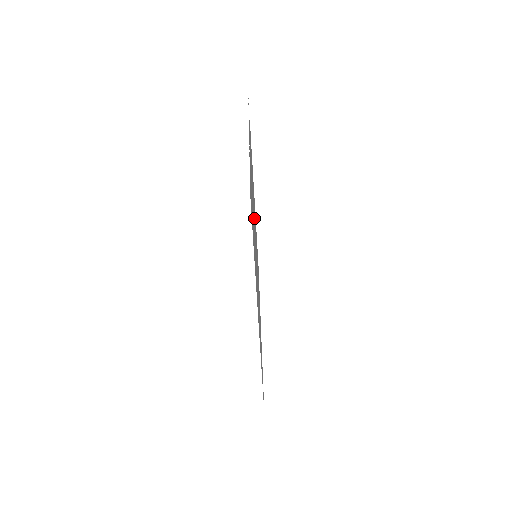
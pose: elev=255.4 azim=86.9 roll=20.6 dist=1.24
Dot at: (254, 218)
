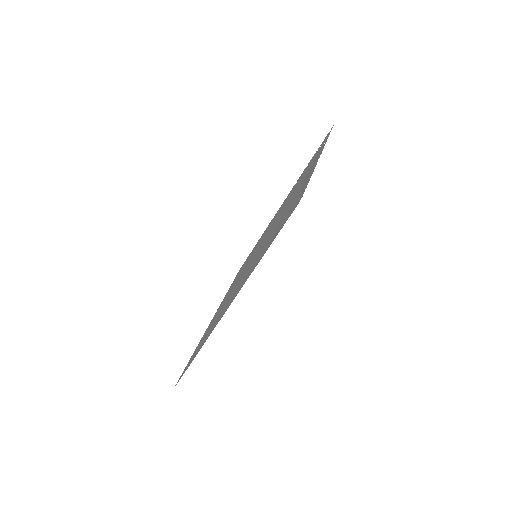
Dot at: occluded
